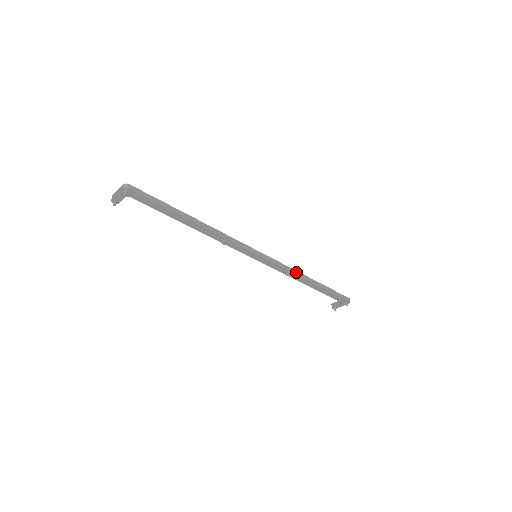
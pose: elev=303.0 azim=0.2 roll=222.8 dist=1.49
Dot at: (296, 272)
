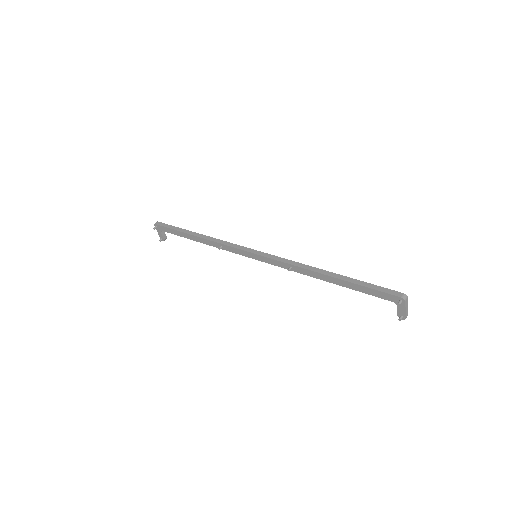
Dot at: (302, 265)
